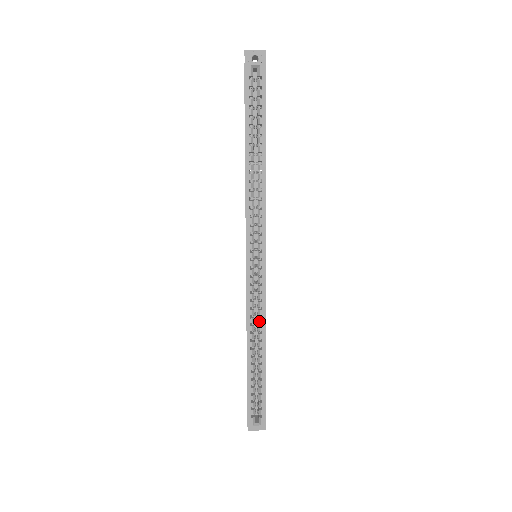
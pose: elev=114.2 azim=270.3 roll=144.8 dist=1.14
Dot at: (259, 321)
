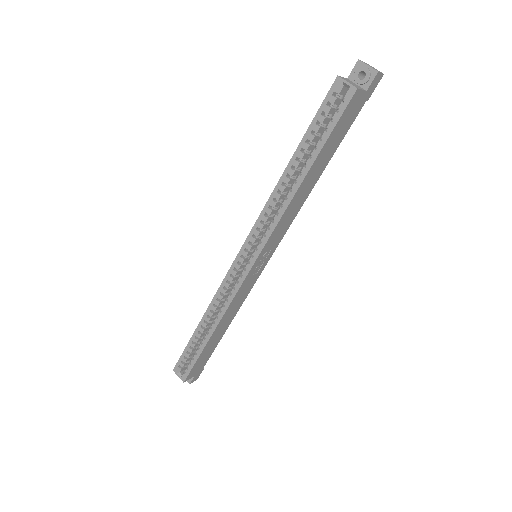
Dot at: (221, 307)
